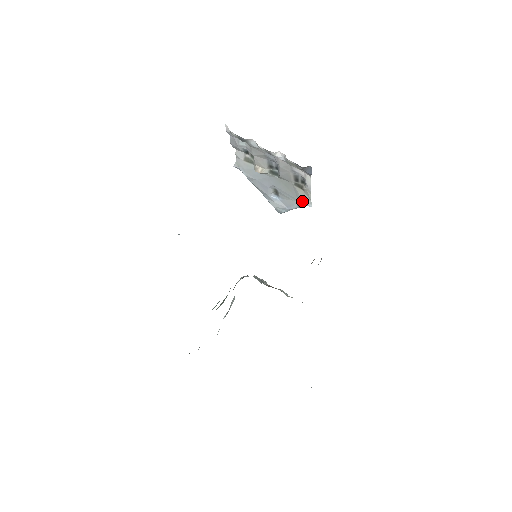
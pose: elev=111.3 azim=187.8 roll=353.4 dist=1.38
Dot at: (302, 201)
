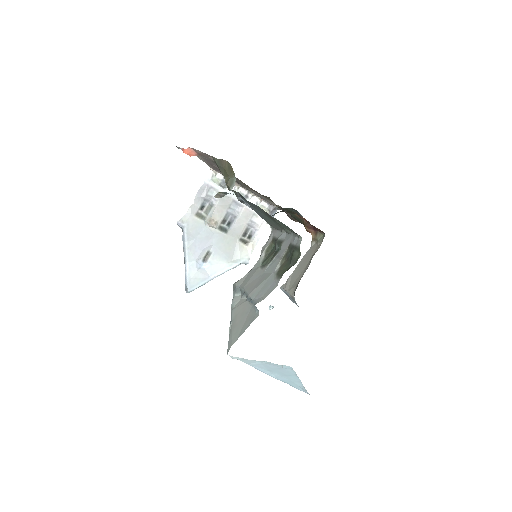
Dot at: (239, 259)
